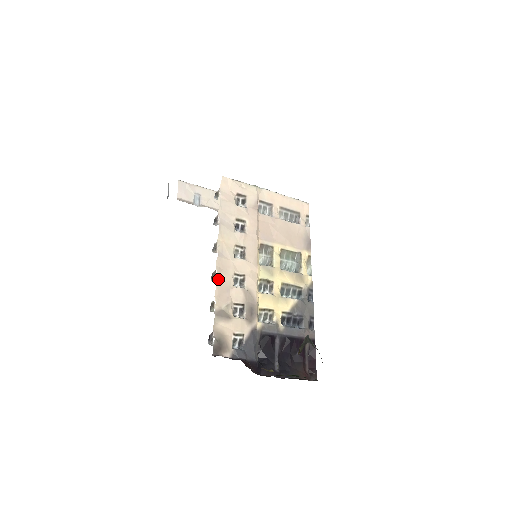
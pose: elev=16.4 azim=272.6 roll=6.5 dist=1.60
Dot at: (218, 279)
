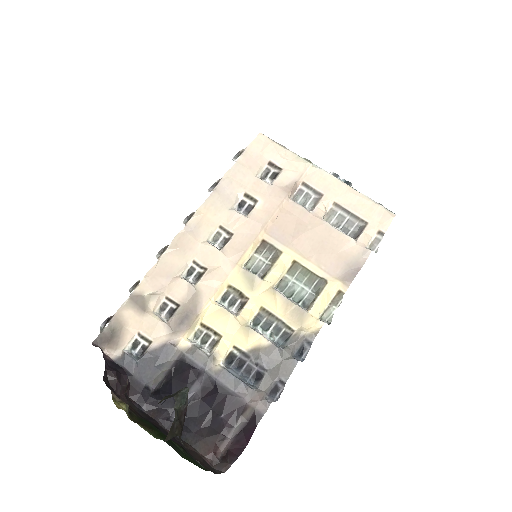
Dot at: (164, 257)
